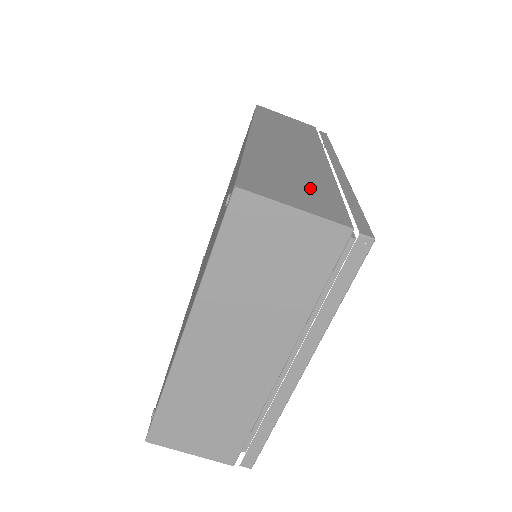
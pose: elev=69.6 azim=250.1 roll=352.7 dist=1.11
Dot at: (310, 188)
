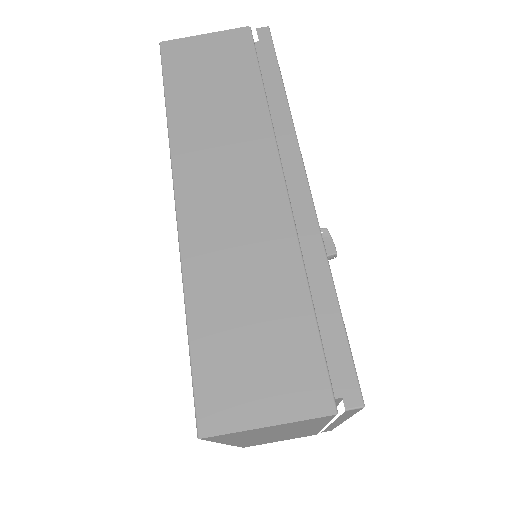
Dot at: (275, 333)
